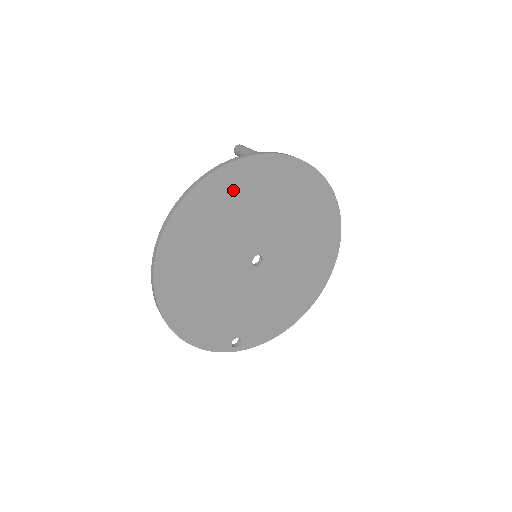
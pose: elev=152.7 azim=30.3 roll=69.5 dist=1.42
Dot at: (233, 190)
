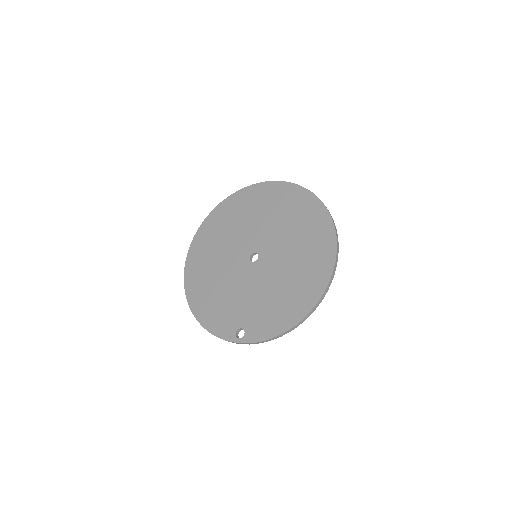
Dot at: (233, 210)
